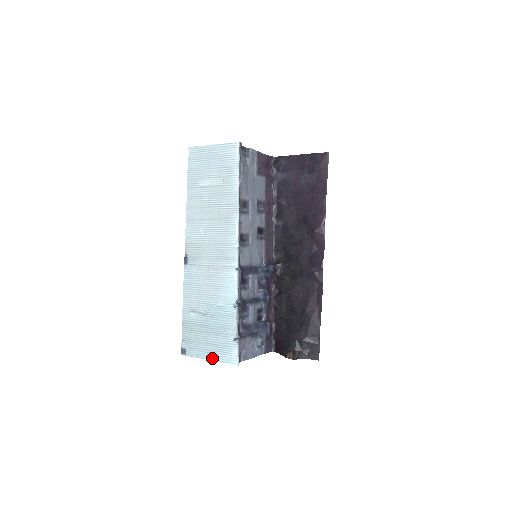
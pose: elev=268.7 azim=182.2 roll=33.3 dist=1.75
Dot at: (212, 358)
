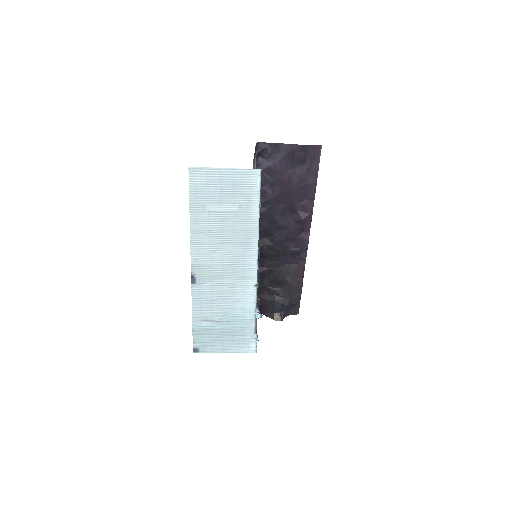
Dot at: (229, 351)
